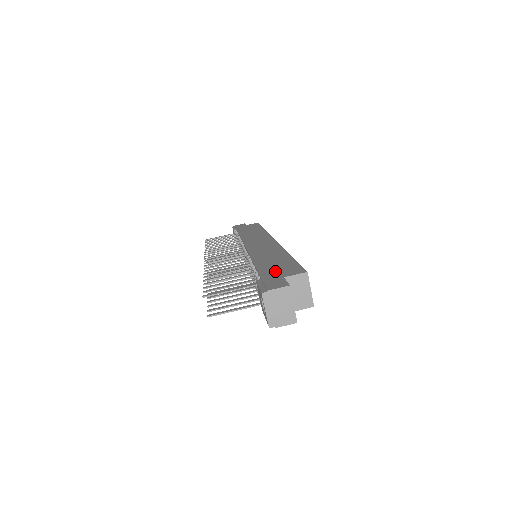
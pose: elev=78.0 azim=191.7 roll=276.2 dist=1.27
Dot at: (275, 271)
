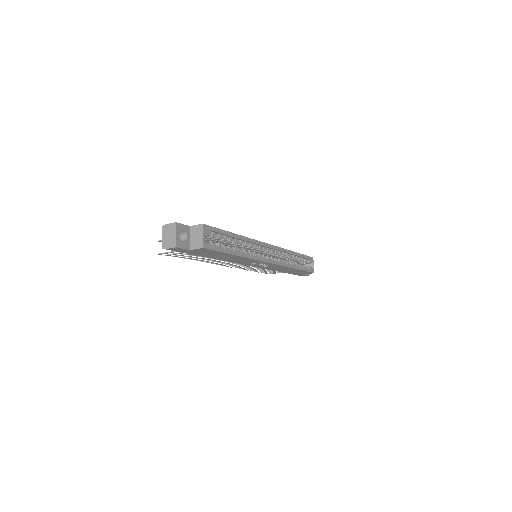
Dot at: occluded
